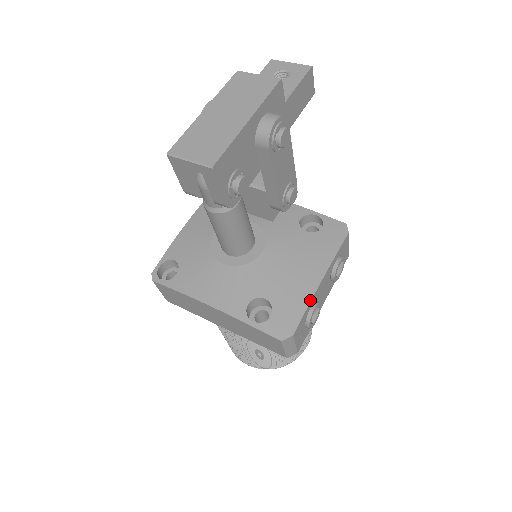
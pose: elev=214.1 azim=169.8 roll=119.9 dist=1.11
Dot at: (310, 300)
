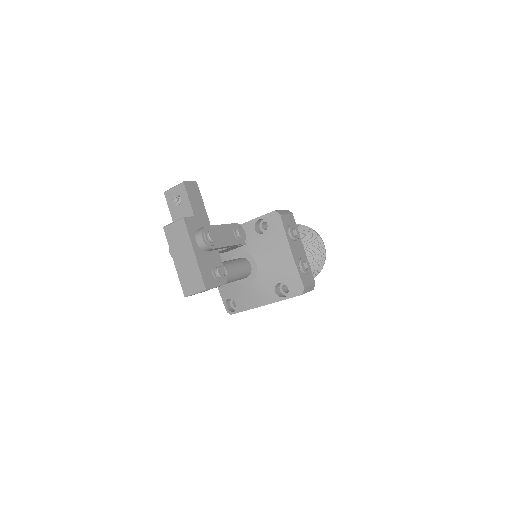
Dot at: (296, 266)
